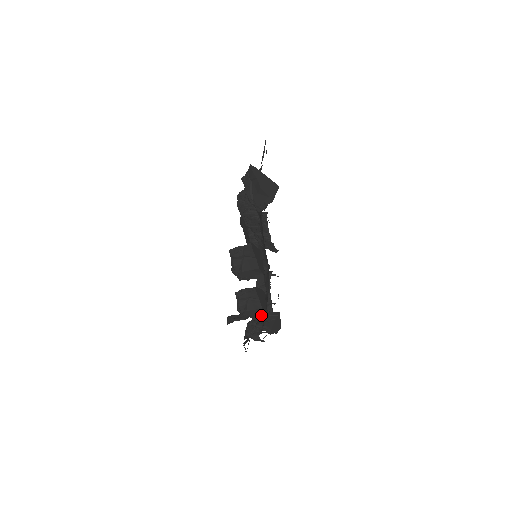
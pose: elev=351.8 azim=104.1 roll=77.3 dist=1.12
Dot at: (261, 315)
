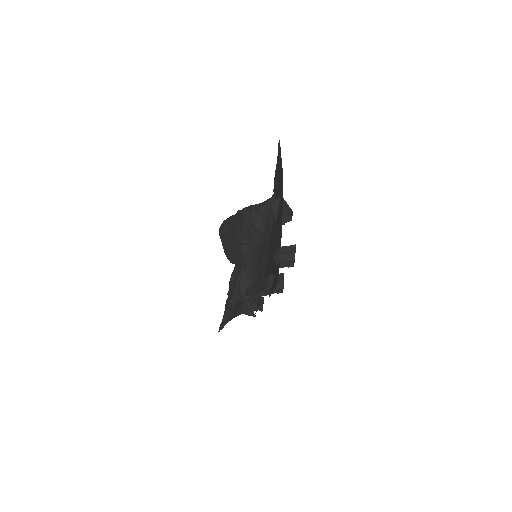
Dot at: (279, 292)
